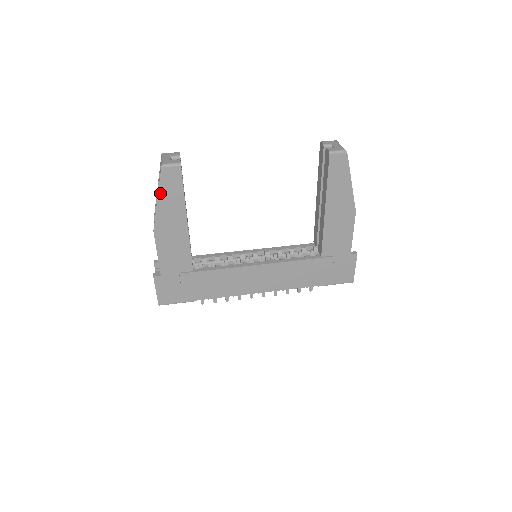
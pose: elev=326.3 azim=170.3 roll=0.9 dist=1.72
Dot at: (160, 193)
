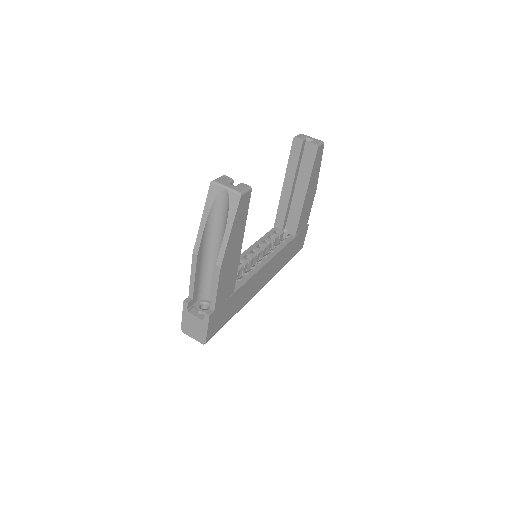
Dot at: (234, 224)
